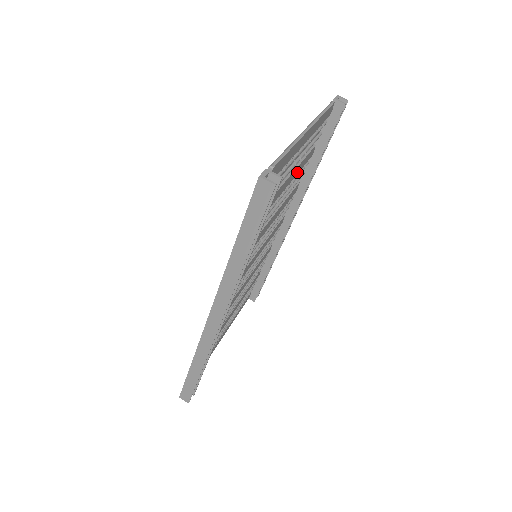
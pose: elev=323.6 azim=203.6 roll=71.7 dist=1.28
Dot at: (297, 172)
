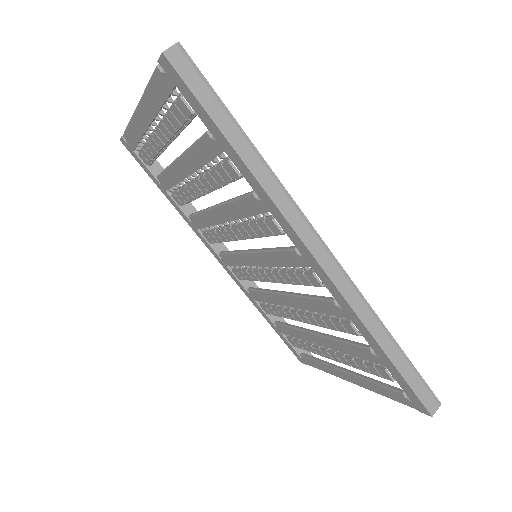
Dot at: occluded
